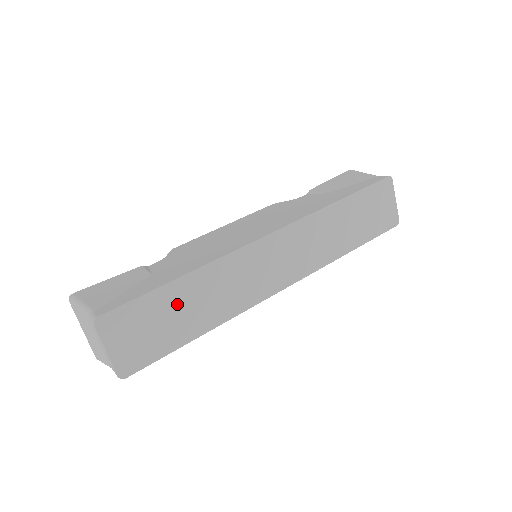
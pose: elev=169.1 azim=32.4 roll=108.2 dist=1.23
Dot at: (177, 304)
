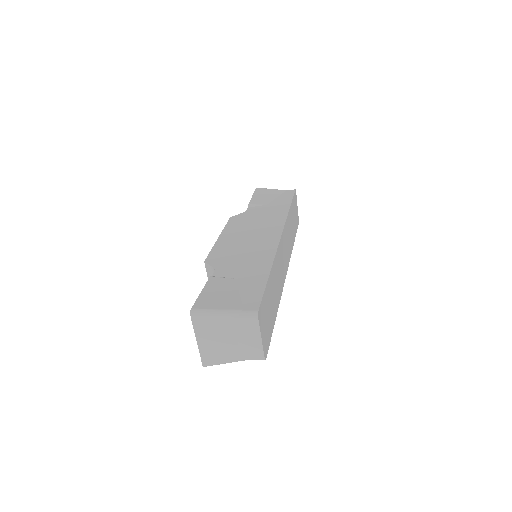
Dot at: (271, 294)
